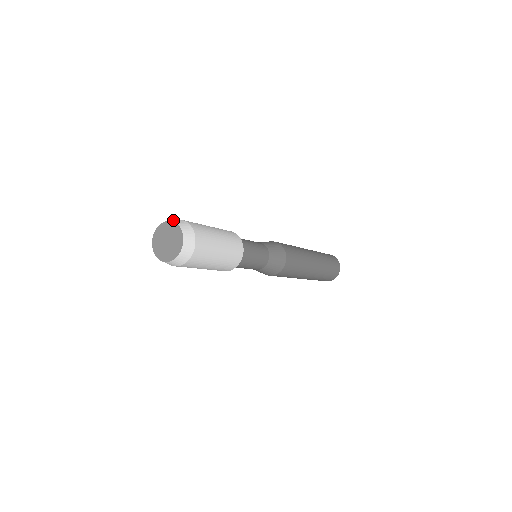
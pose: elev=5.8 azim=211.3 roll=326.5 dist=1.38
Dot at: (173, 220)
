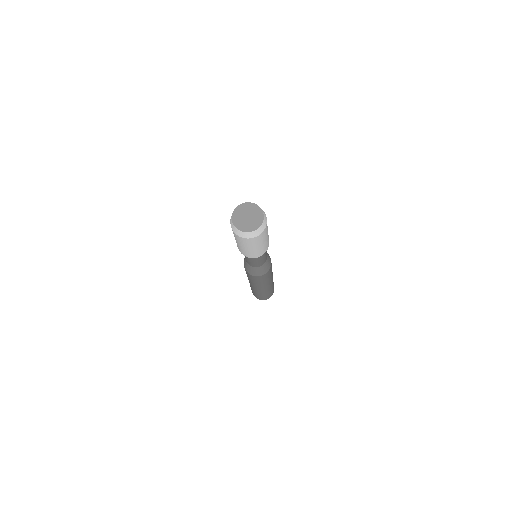
Dot at: (263, 211)
